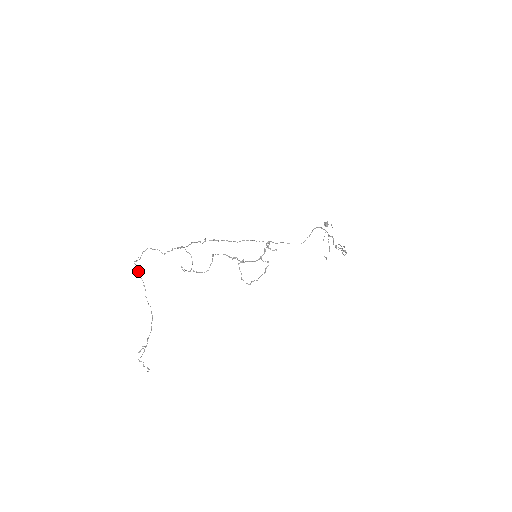
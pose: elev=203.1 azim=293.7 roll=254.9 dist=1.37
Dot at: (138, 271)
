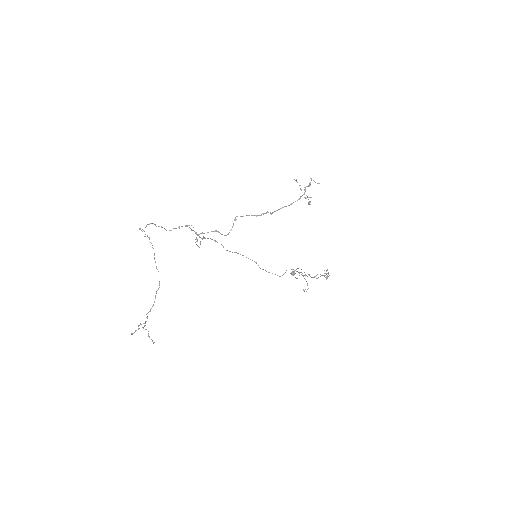
Dot at: occluded
